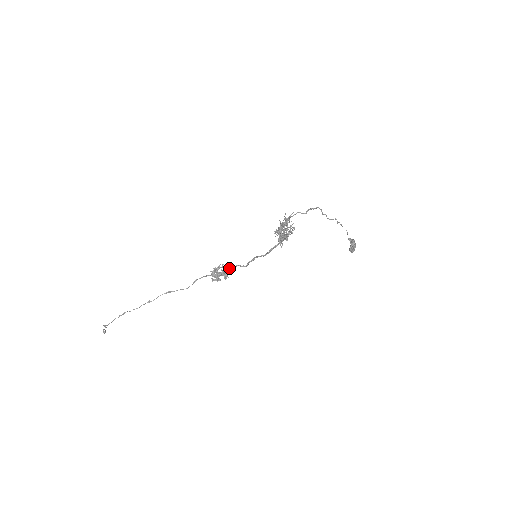
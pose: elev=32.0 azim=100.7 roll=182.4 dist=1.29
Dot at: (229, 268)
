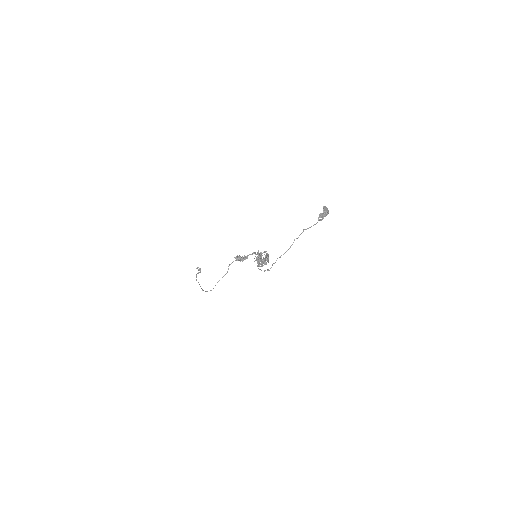
Dot at: (244, 258)
